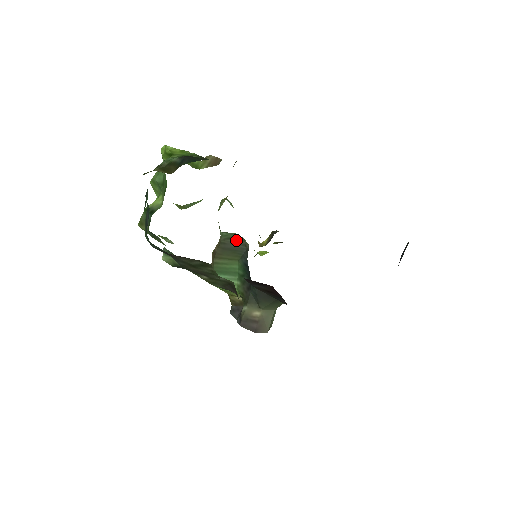
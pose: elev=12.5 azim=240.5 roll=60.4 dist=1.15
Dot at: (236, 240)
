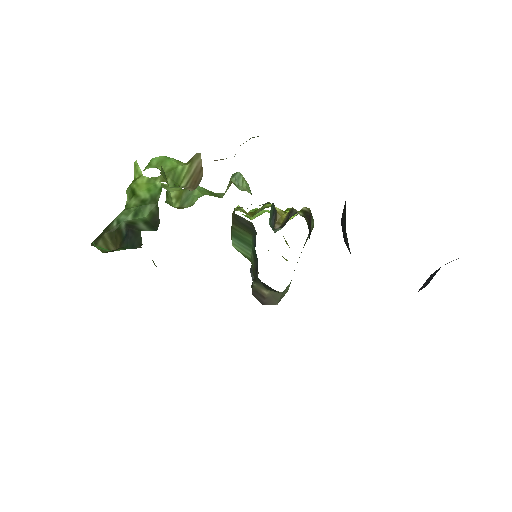
Dot at: (247, 220)
